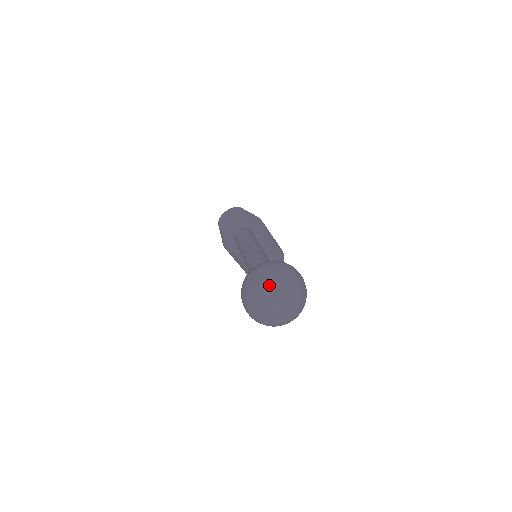
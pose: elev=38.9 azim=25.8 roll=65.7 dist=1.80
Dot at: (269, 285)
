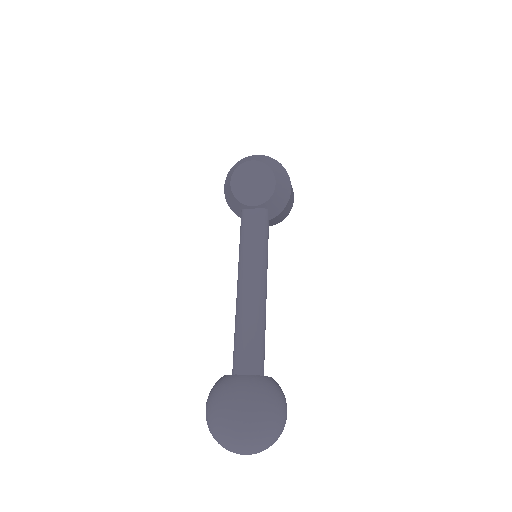
Dot at: (245, 443)
